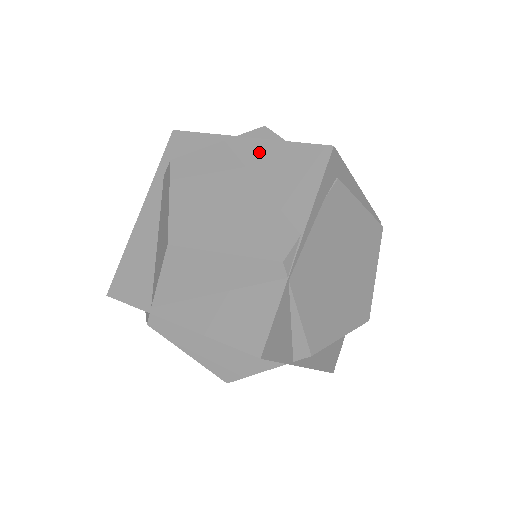
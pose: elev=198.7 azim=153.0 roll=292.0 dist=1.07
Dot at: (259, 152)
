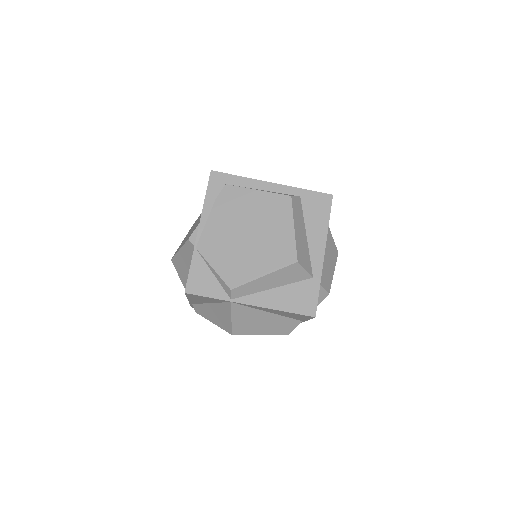
Dot at: occluded
